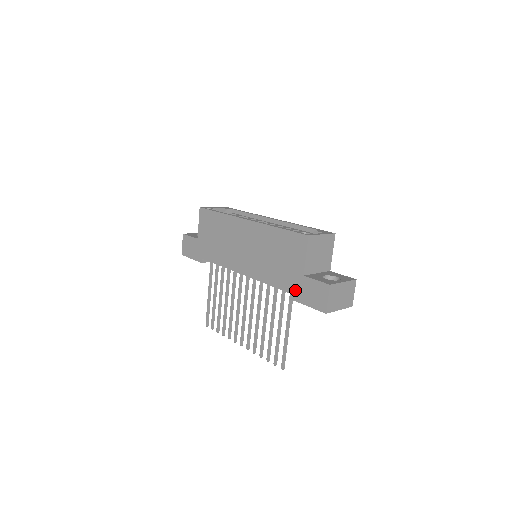
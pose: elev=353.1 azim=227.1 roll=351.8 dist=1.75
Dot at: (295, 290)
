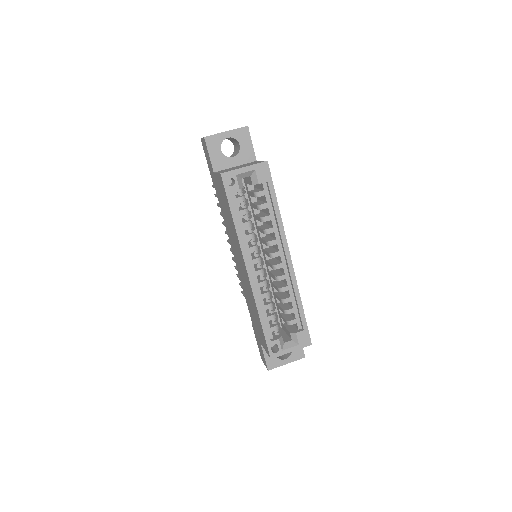
Dot at: (254, 330)
